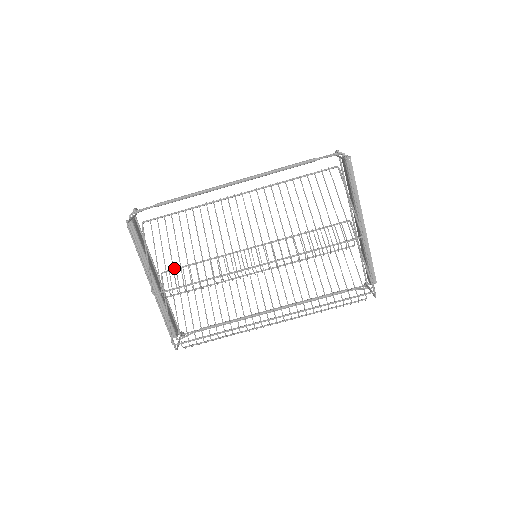
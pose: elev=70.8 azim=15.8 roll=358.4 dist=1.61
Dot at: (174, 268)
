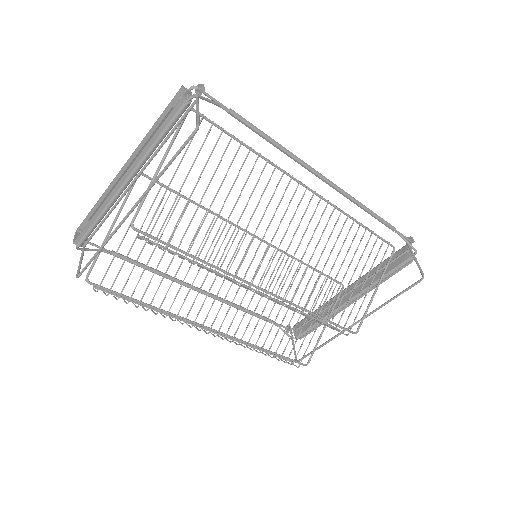
Dot at: occluded
